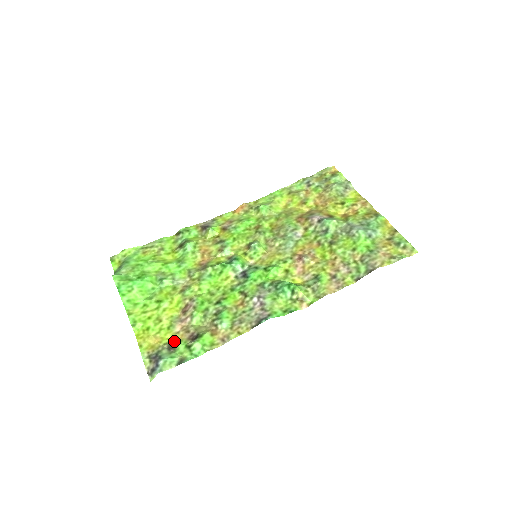
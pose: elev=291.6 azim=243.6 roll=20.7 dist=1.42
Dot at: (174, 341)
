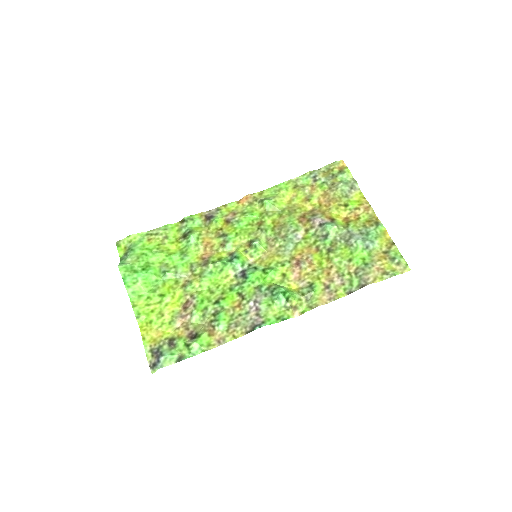
Dot at: (174, 337)
